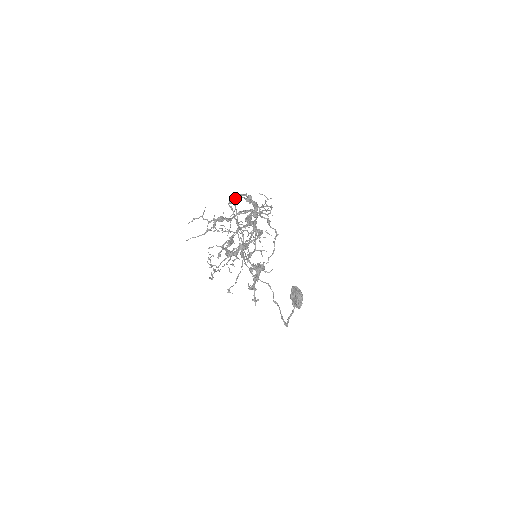
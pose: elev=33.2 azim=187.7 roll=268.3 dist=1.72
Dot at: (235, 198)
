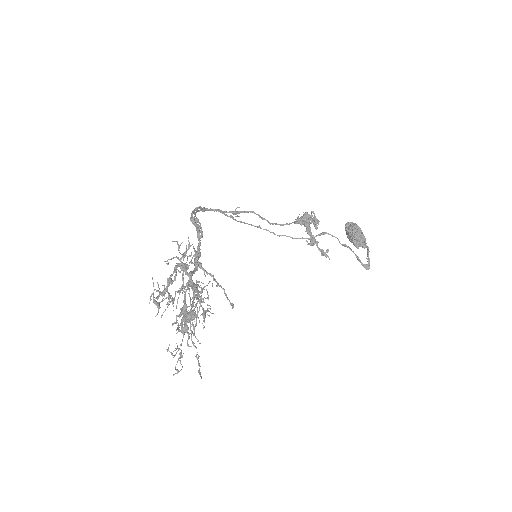
Dot at: occluded
